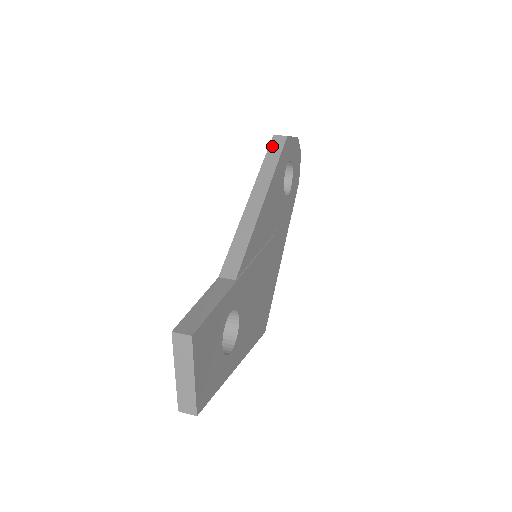
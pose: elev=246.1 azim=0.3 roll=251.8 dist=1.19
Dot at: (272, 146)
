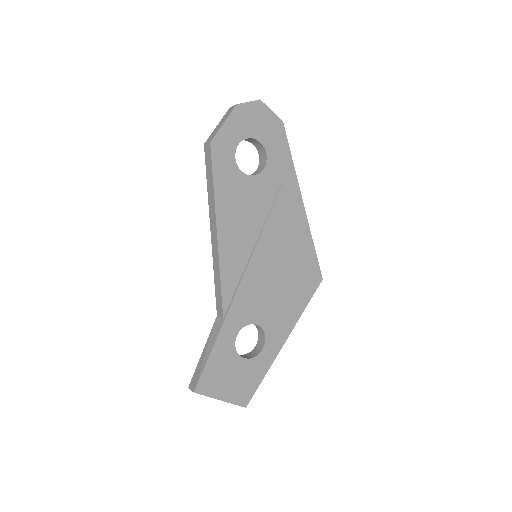
Dot at: (206, 161)
